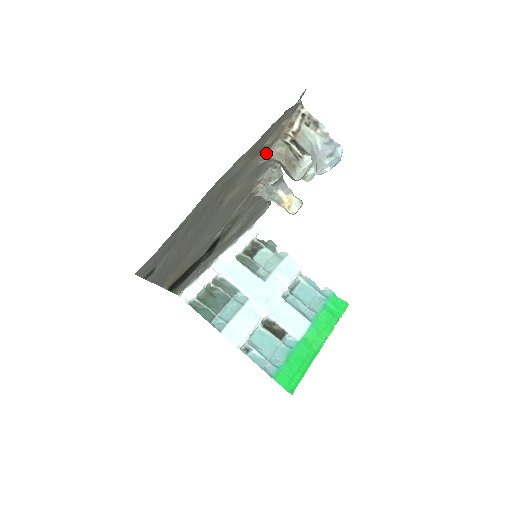
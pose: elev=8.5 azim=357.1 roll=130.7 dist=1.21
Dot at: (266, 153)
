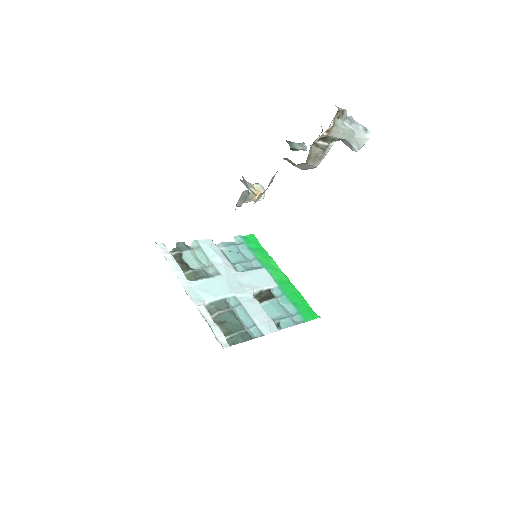
Dot at: occluded
